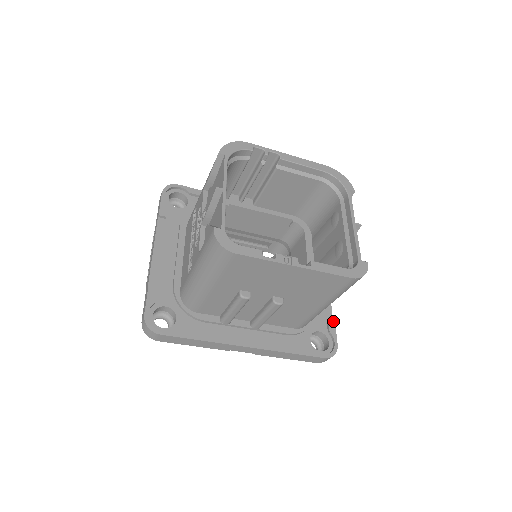
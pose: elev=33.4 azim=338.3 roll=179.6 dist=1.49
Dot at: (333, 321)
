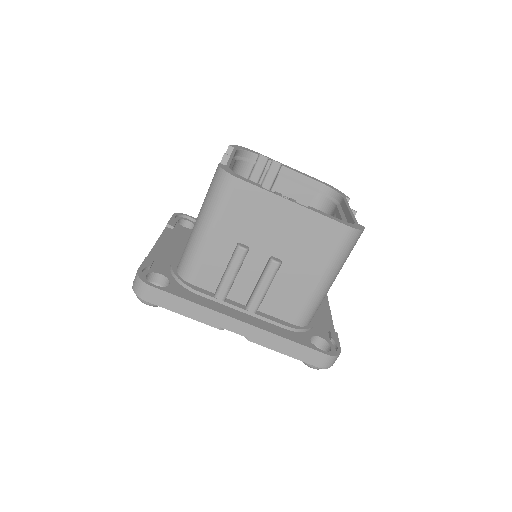
Dot at: (335, 332)
